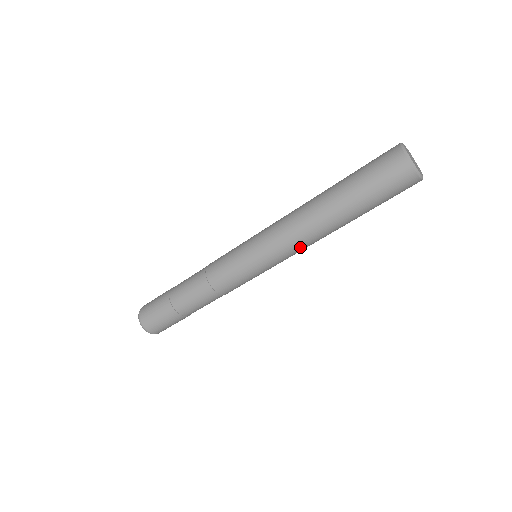
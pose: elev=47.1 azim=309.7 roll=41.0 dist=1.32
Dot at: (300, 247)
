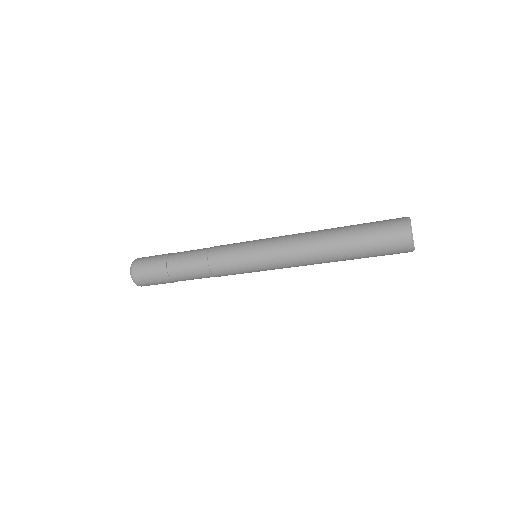
Dot at: (298, 266)
